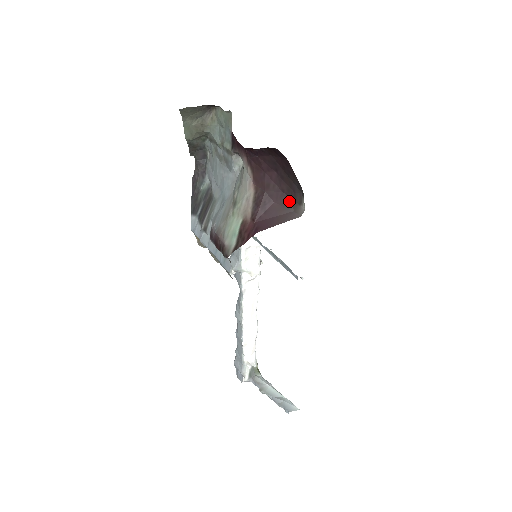
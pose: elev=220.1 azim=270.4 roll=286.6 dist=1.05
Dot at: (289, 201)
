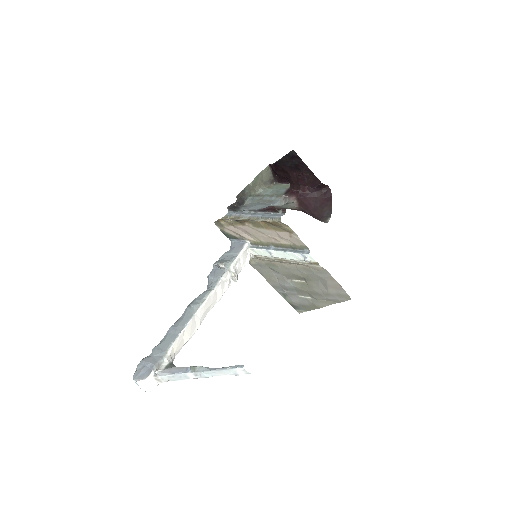
Dot at: (318, 218)
